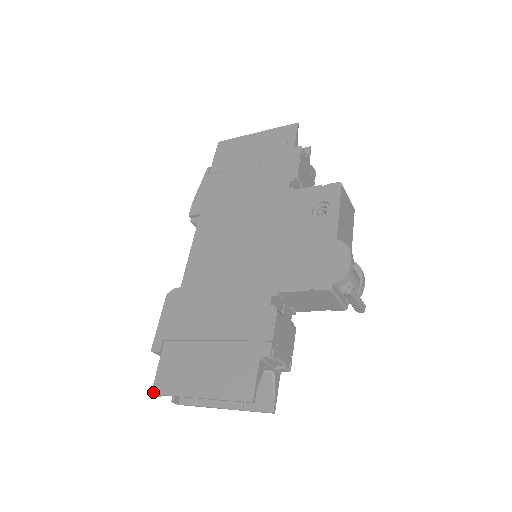
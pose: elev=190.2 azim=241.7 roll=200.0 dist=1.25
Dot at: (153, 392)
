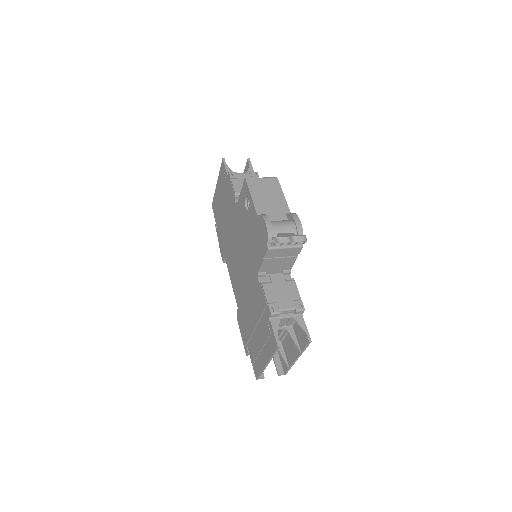
Dot at: (256, 378)
